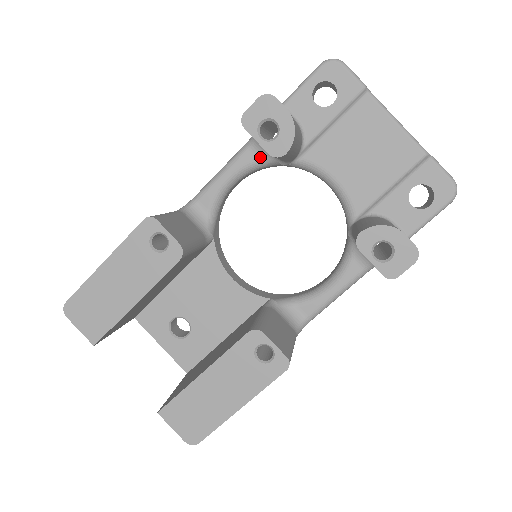
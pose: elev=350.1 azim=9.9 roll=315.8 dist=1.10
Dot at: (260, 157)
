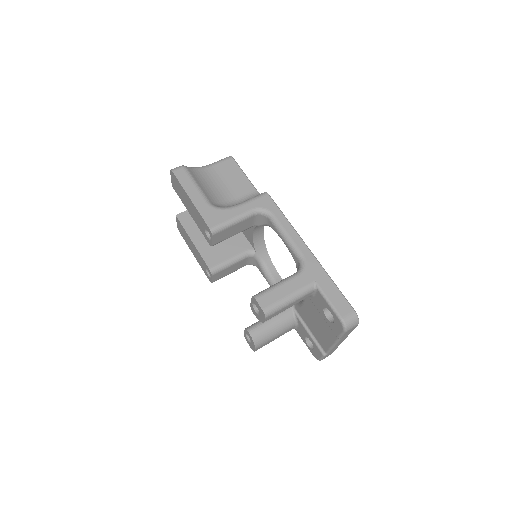
Dot at: (297, 265)
